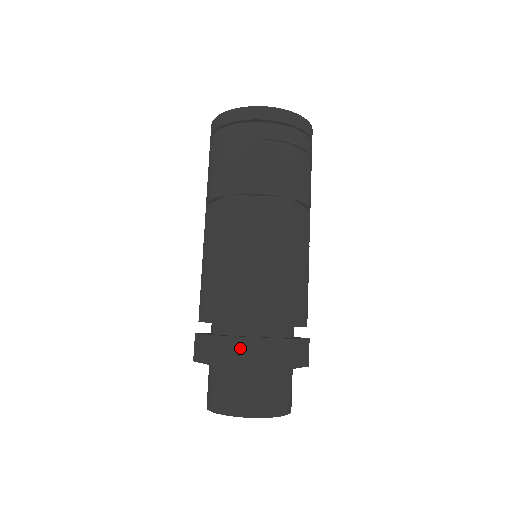
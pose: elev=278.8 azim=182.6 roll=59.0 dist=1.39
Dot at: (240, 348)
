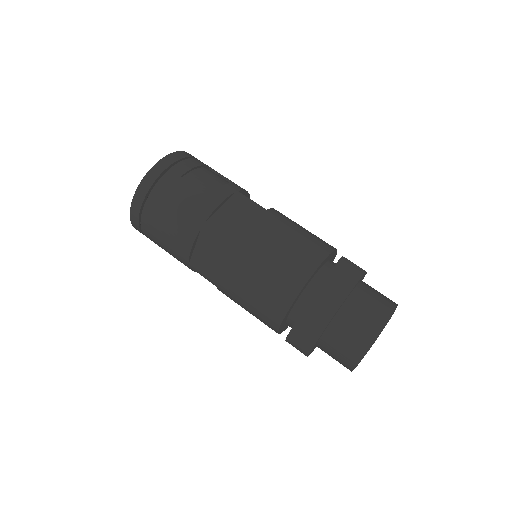
Dot at: (328, 291)
